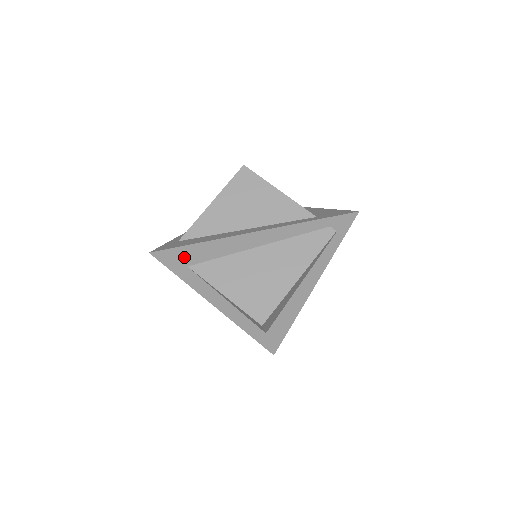
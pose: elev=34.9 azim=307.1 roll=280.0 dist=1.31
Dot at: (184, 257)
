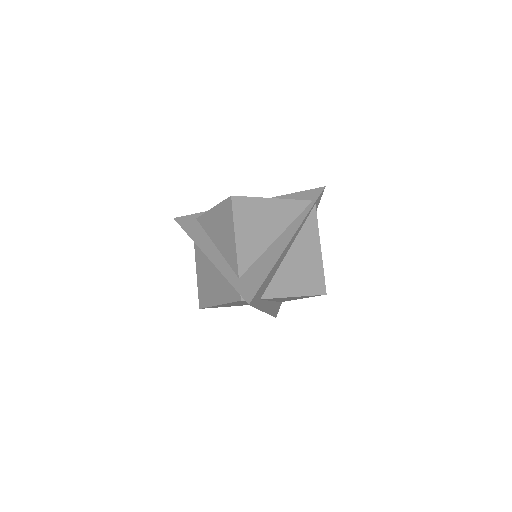
Dot at: occluded
